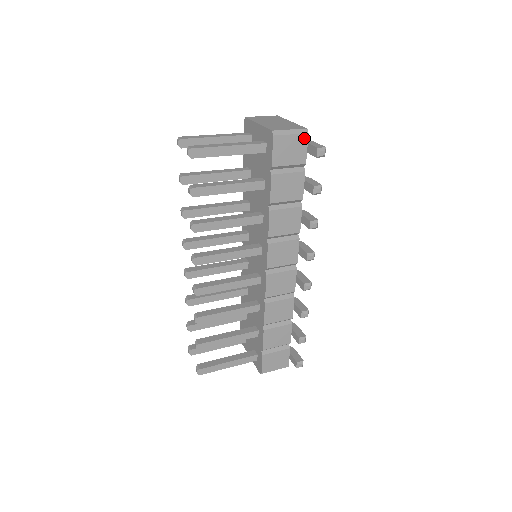
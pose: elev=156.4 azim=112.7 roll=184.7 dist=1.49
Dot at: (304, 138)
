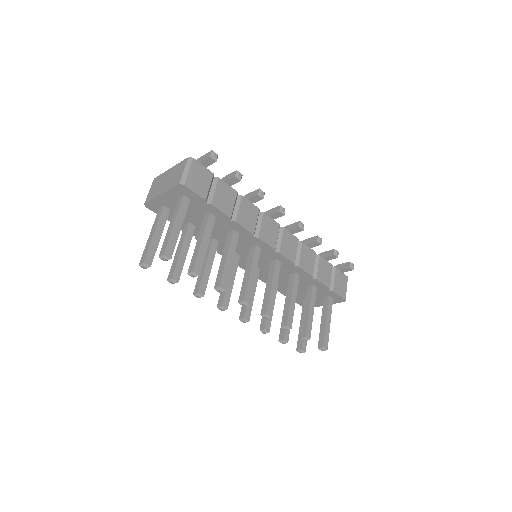
Dot at: (195, 163)
